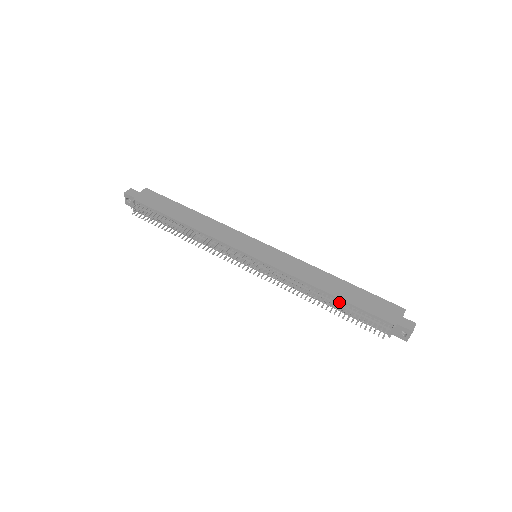
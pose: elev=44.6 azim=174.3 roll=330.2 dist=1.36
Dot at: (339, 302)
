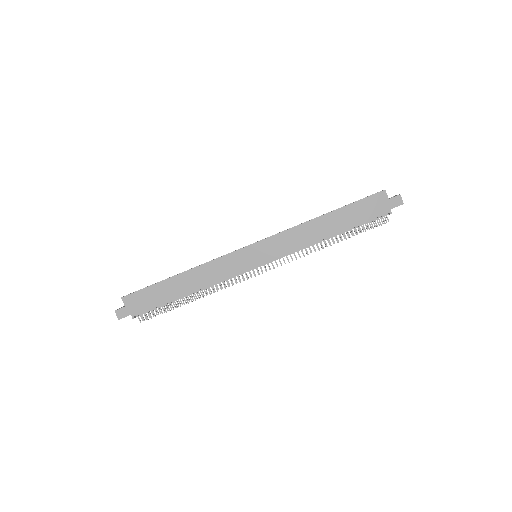
Dot at: (343, 233)
